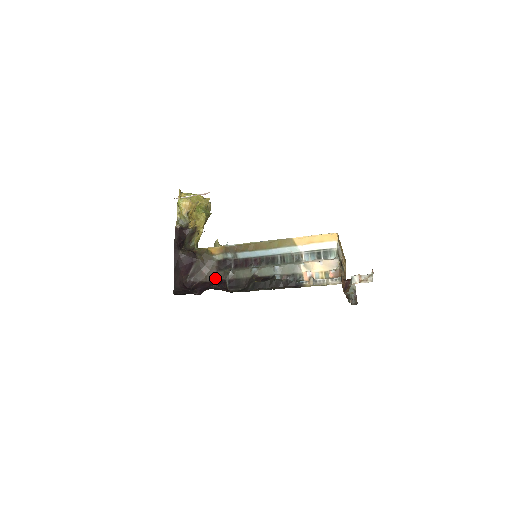
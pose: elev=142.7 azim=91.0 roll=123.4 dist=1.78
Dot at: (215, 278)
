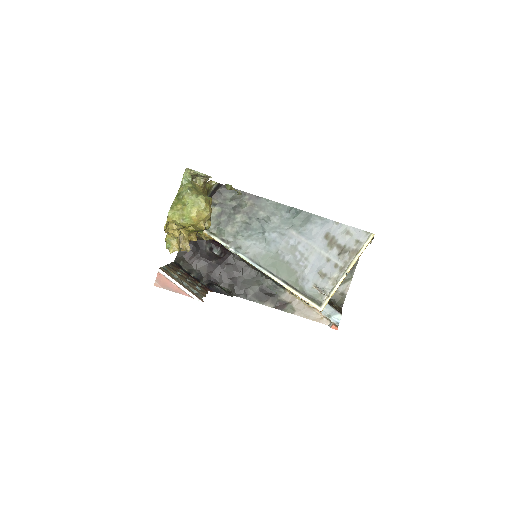
Dot at: occluded
